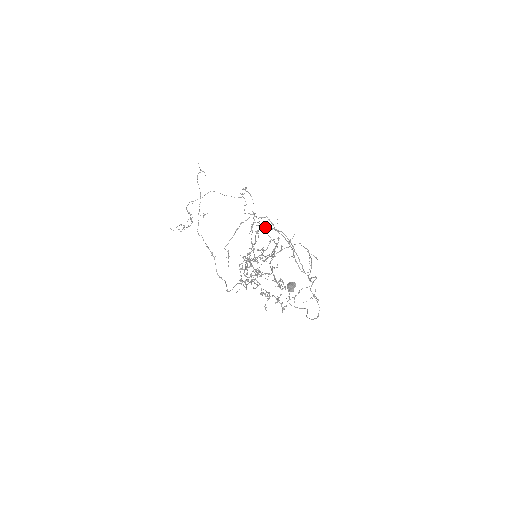
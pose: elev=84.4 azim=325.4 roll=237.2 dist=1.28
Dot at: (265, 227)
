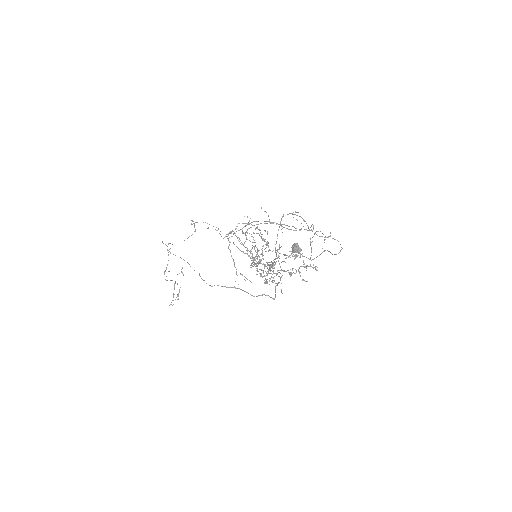
Dot at: (246, 231)
